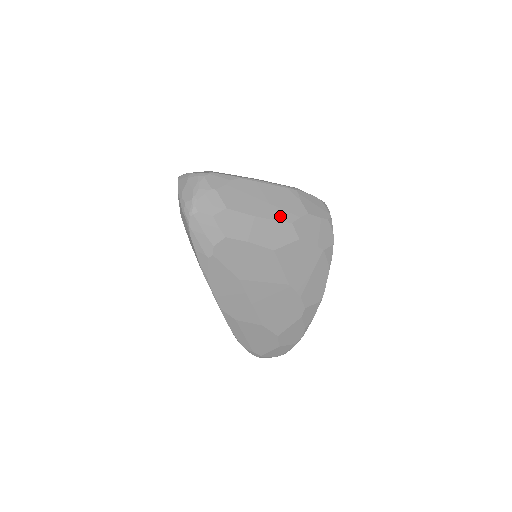
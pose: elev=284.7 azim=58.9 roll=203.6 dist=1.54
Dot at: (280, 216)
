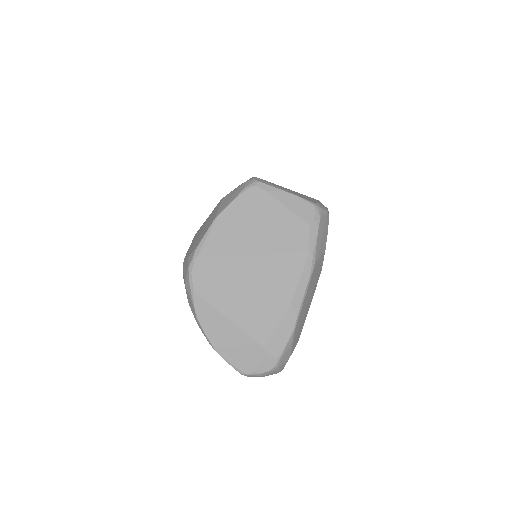
Dot at: (316, 285)
